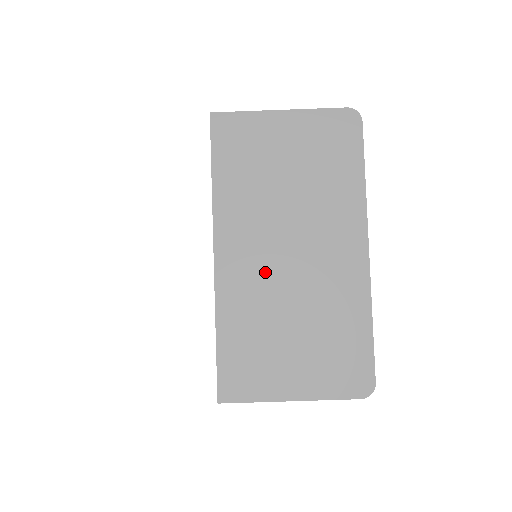
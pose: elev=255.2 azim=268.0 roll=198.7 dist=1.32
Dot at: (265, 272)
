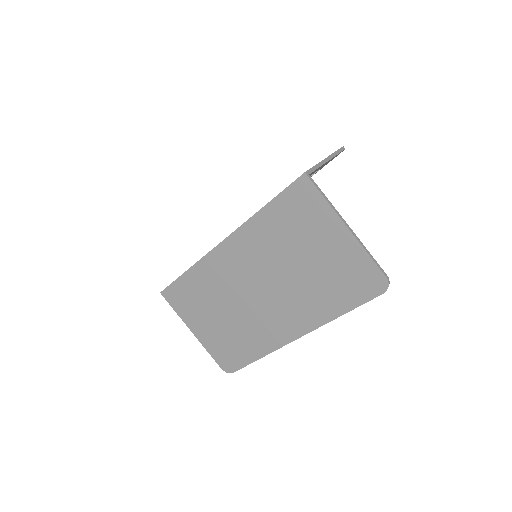
Dot at: (237, 281)
